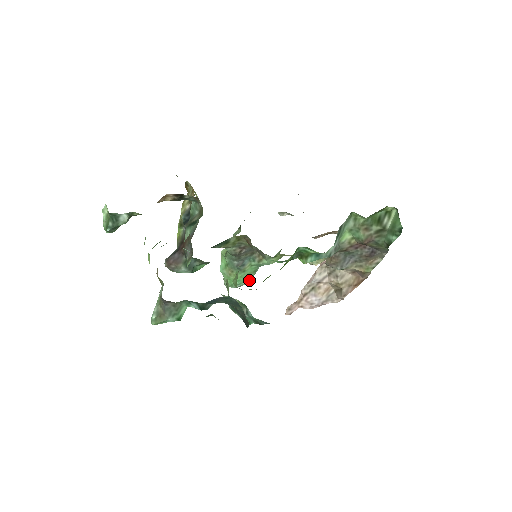
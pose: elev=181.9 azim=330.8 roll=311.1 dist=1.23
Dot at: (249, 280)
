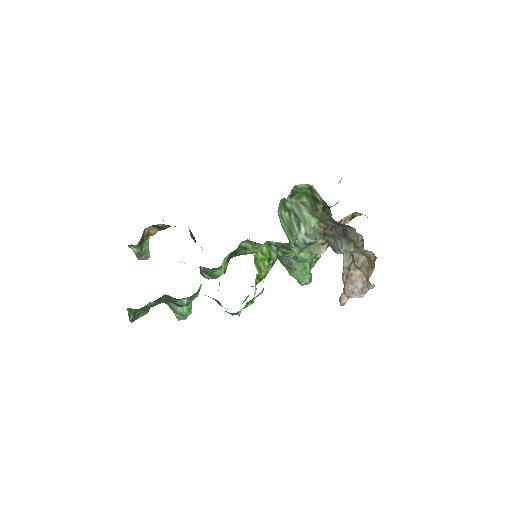
Dot at: (307, 276)
